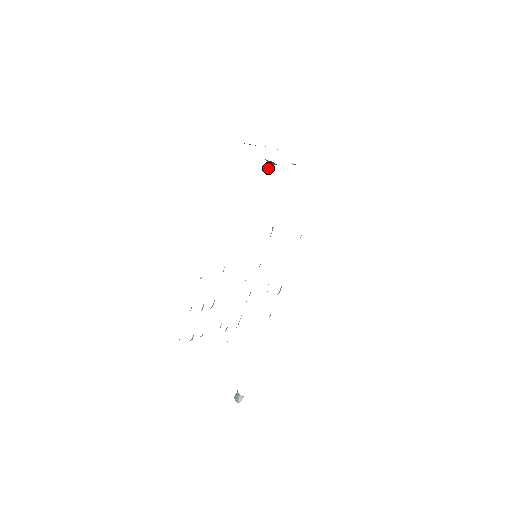
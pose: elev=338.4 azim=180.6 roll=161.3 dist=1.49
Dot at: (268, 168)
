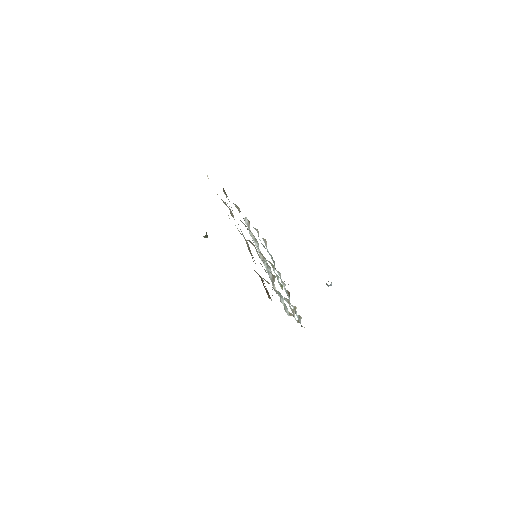
Dot at: (207, 236)
